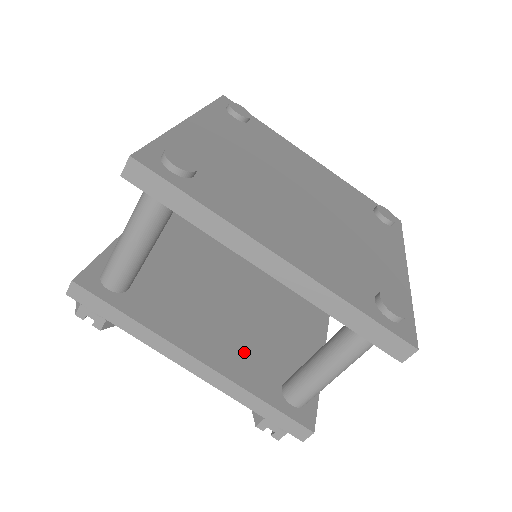
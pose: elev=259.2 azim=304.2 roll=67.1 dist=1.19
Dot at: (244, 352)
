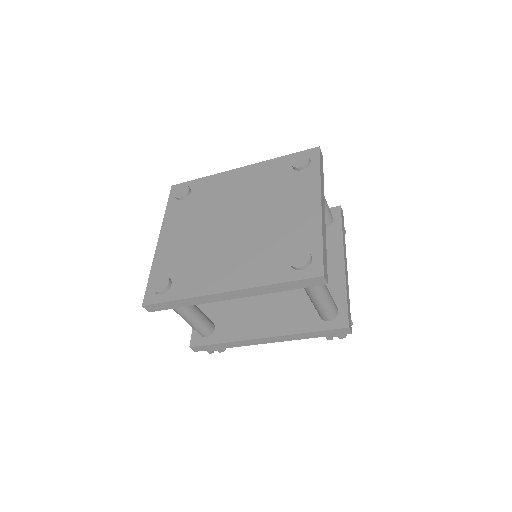
Dot at: (289, 311)
